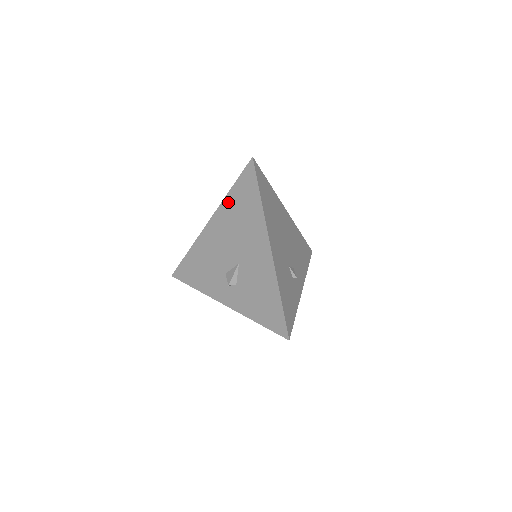
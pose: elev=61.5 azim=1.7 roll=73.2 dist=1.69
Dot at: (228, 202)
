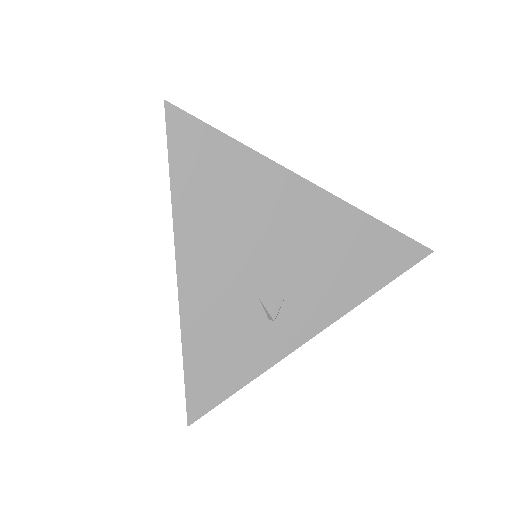
Dot at: occluded
